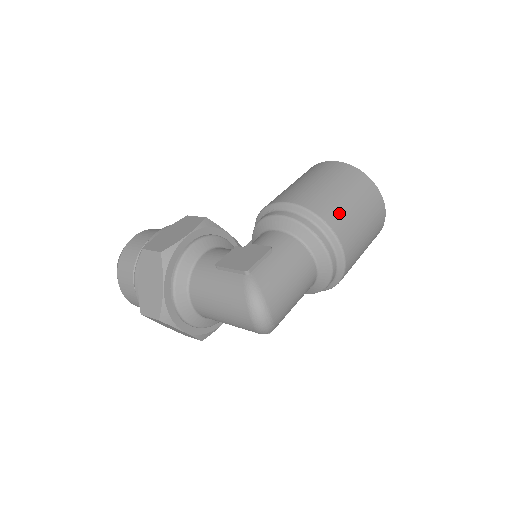
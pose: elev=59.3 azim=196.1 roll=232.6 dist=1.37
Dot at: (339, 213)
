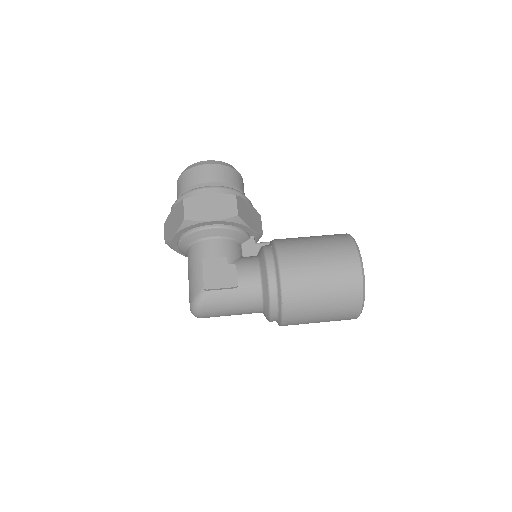
Dot at: (302, 306)
